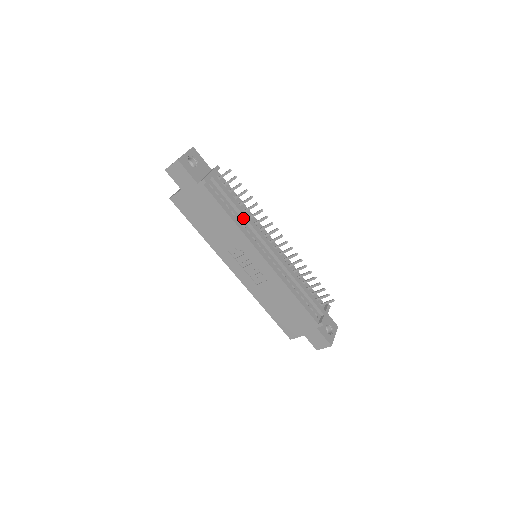
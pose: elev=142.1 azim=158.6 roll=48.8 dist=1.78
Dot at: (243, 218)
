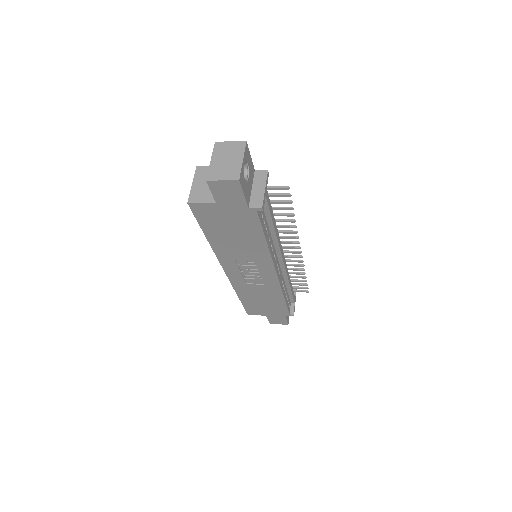
Dot at: (273, 234)
